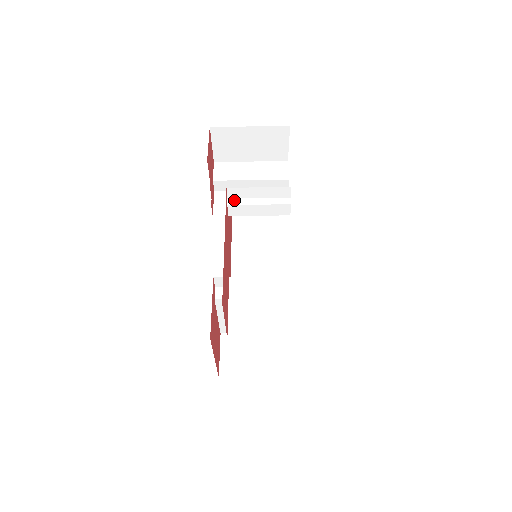
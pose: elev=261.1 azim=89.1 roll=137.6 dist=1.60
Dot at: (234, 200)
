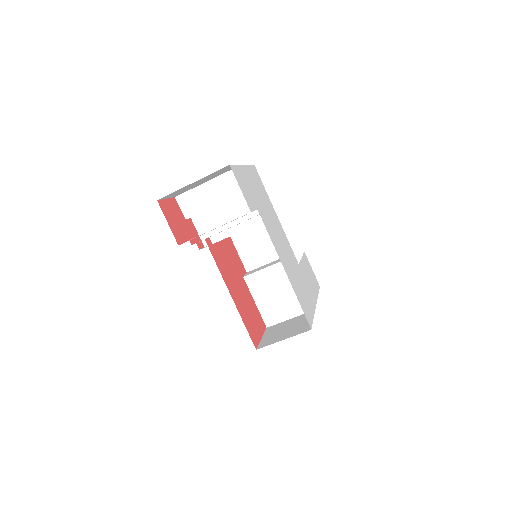
Dot at: (215, 236)
